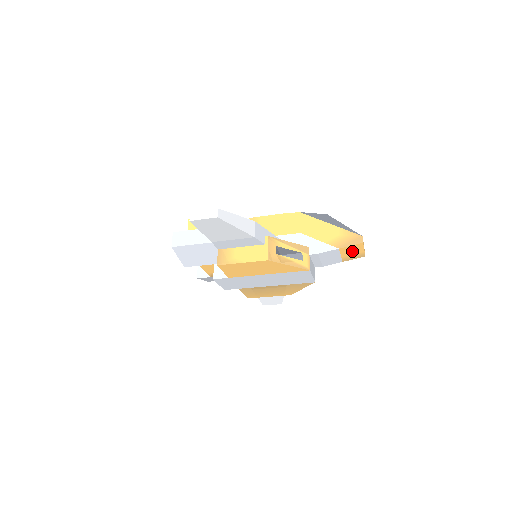
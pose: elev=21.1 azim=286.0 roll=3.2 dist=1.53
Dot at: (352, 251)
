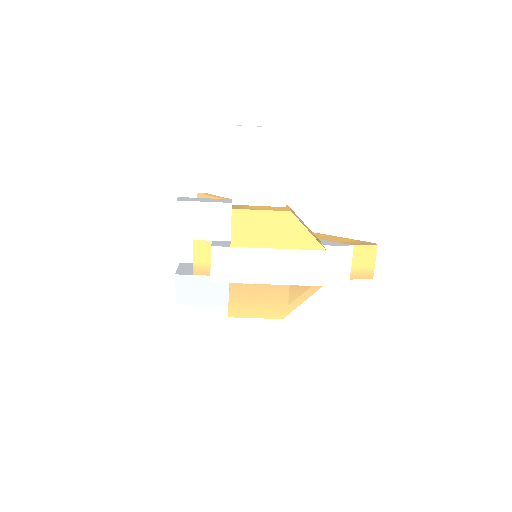
Dot at: (364, 259)
